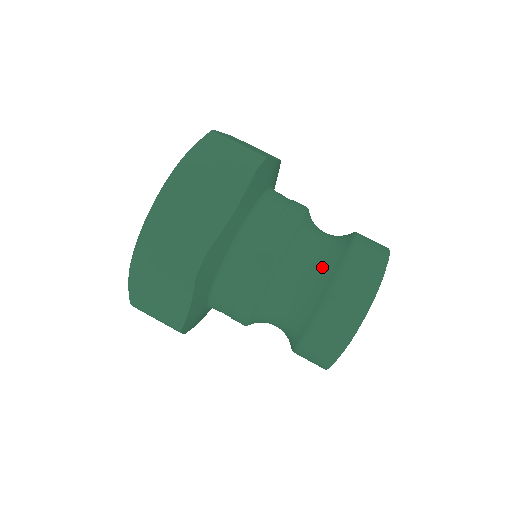
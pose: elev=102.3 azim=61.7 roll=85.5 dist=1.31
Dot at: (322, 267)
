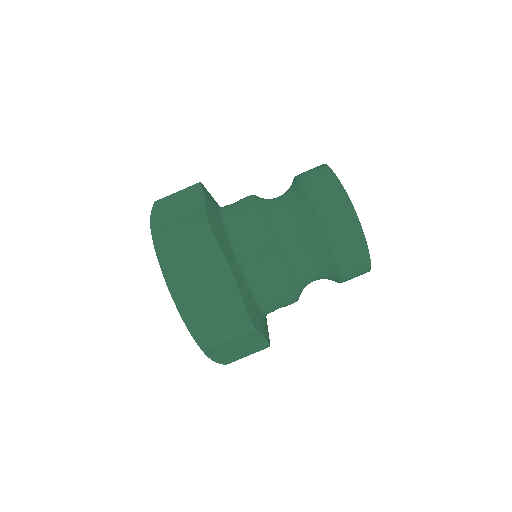
Dot at: (290, 194)
